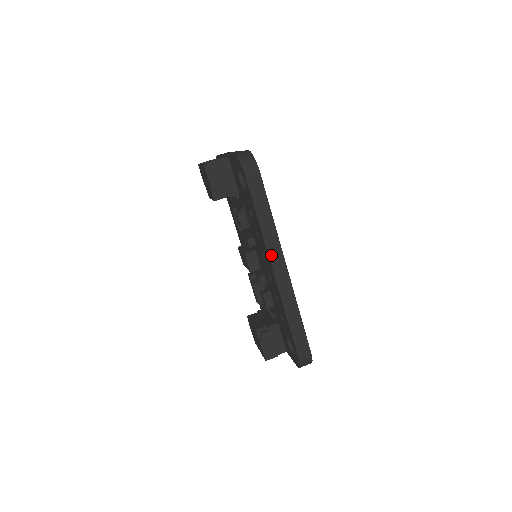
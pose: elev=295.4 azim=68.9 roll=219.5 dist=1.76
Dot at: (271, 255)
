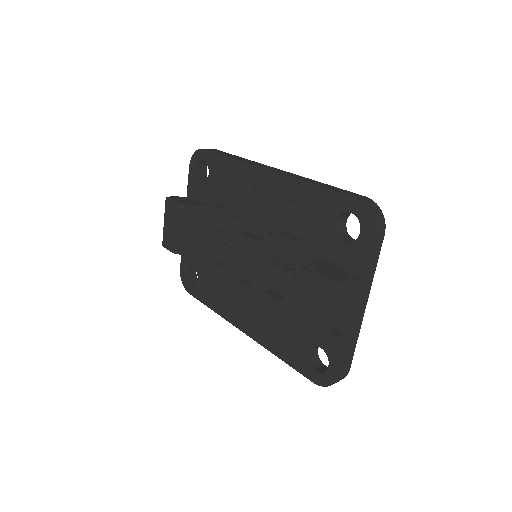
Dot at: (256, 165)
